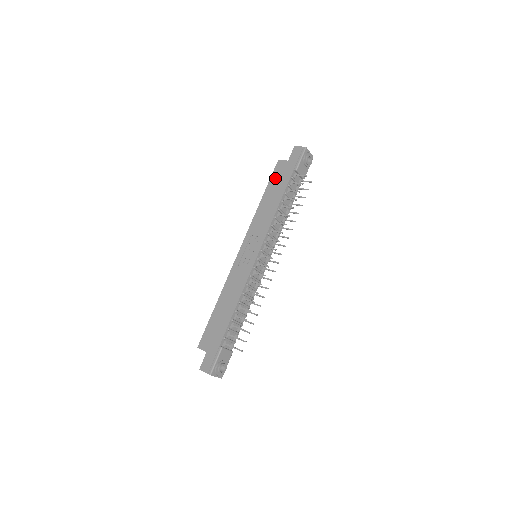
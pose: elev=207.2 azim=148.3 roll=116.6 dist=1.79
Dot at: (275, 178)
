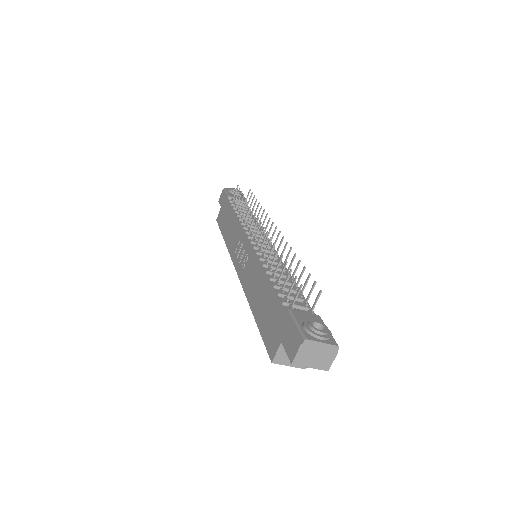
Dot at: (221, 222)
